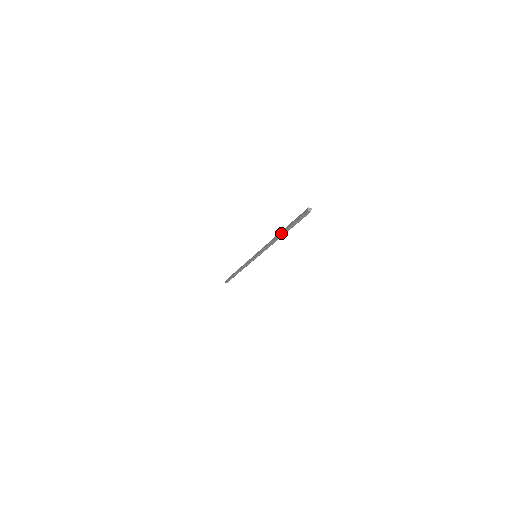
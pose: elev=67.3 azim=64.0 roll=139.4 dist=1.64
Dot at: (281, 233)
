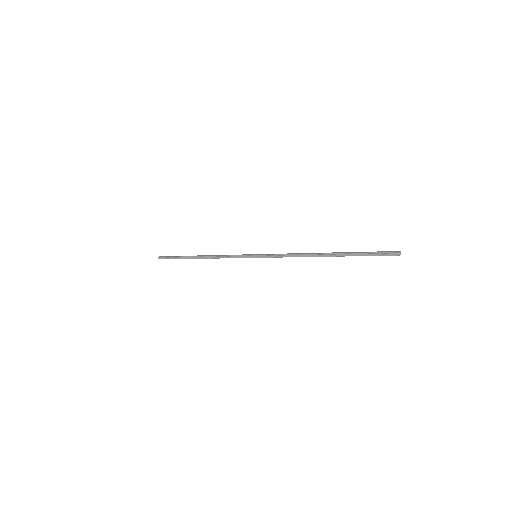
Dot at: (332, 253)
